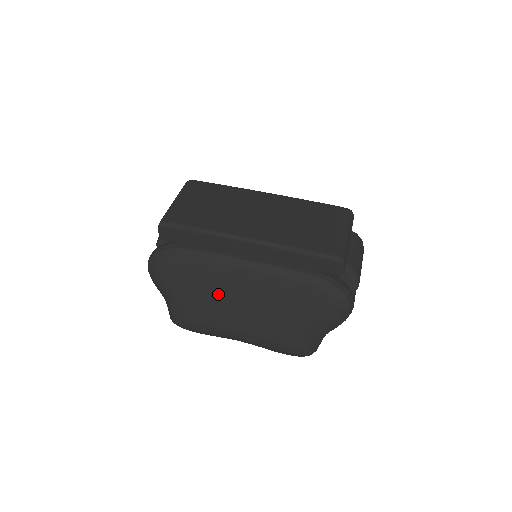
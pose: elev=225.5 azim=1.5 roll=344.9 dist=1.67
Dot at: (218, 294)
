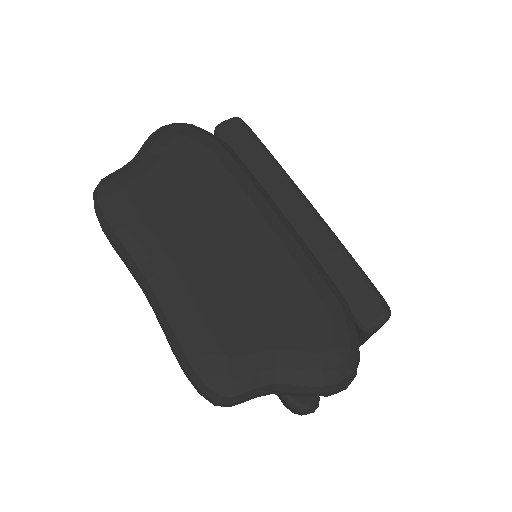
Dot at: (214, 207)
